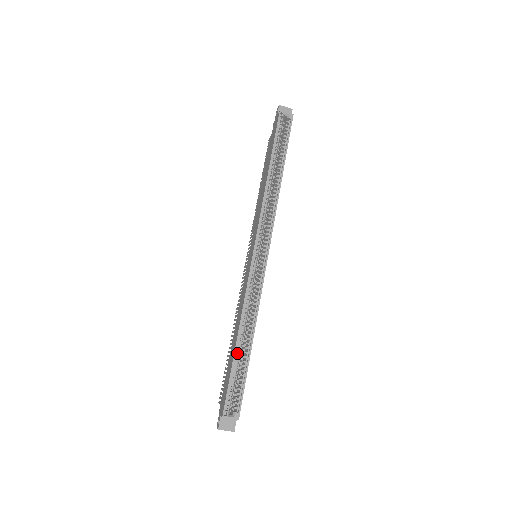
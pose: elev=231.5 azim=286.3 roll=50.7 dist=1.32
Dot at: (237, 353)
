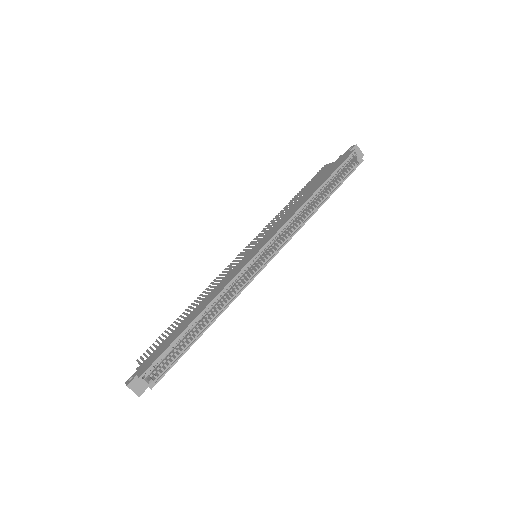
Dot at: occluded
